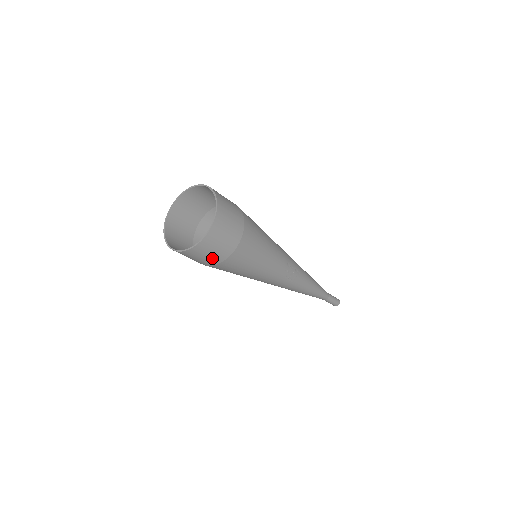
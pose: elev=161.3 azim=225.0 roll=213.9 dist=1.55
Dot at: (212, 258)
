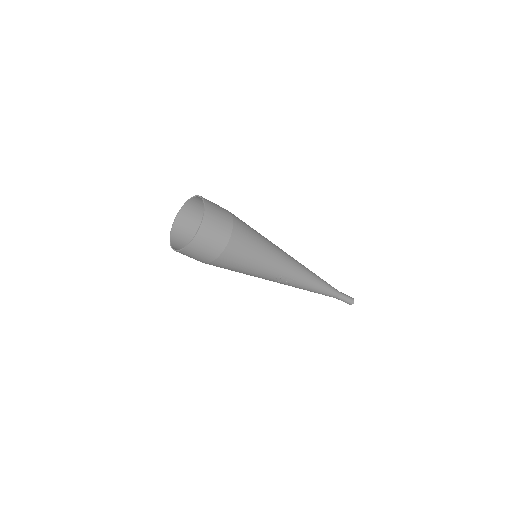
Dot at: occluded
